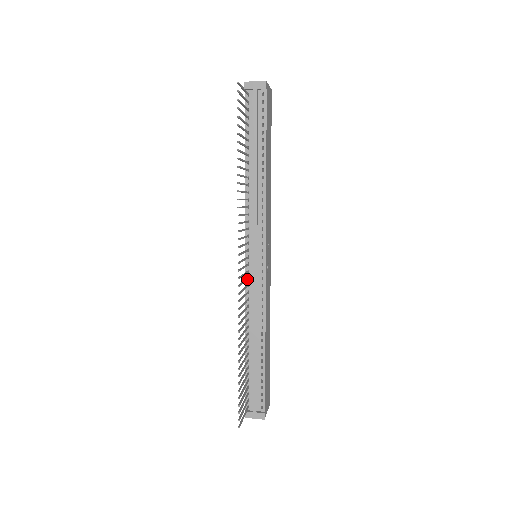
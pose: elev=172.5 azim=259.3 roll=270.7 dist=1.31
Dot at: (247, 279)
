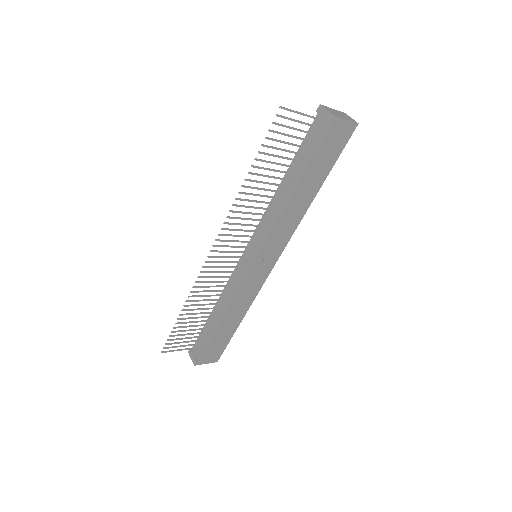
Dot at: (232, 267)
